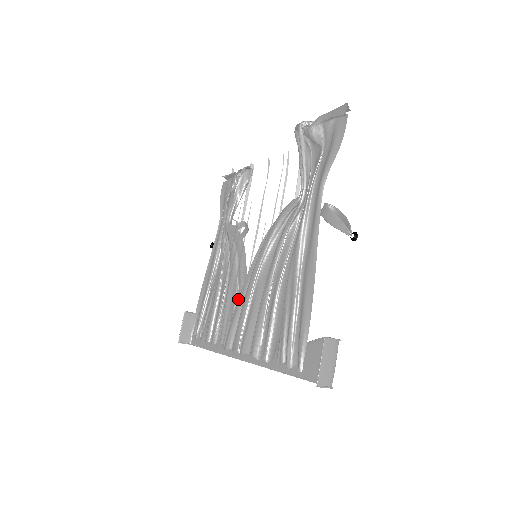
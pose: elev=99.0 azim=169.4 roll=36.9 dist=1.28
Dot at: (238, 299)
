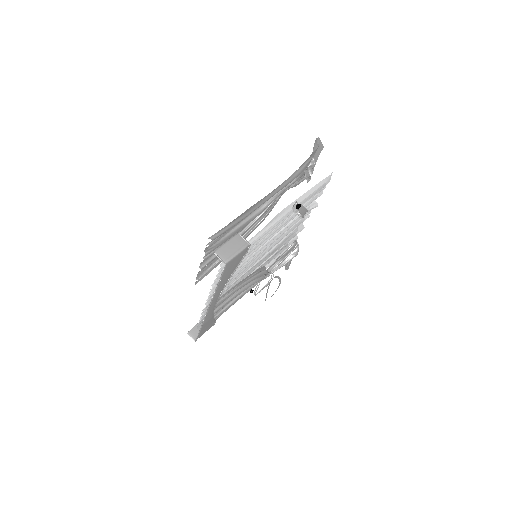
Dot at: occluded
